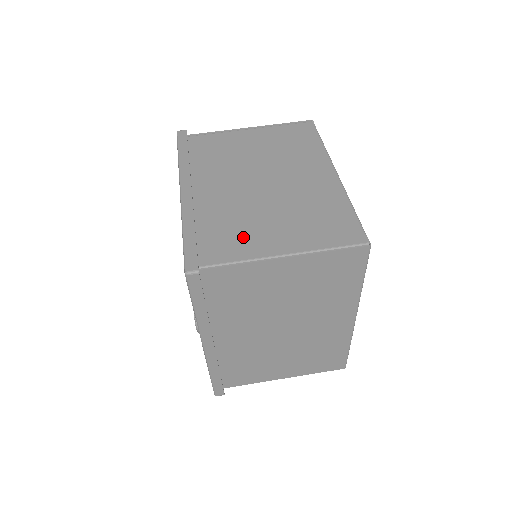
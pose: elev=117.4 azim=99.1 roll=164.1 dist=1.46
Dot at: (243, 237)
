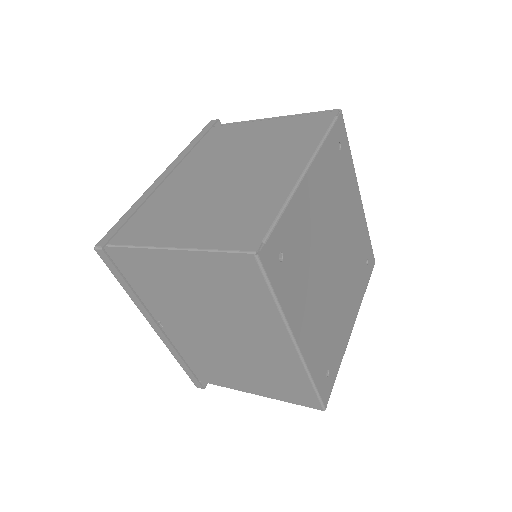
Dot at: (164, 225)
